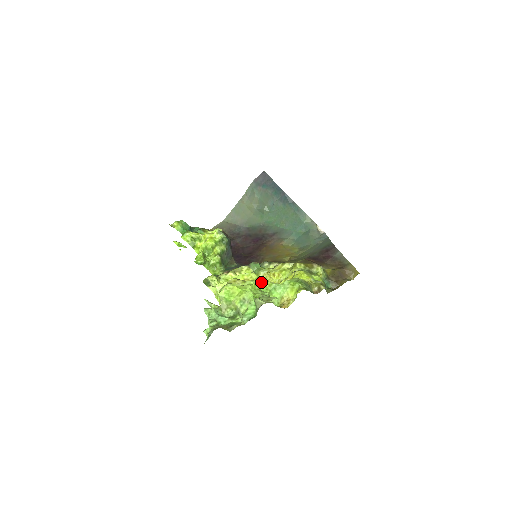
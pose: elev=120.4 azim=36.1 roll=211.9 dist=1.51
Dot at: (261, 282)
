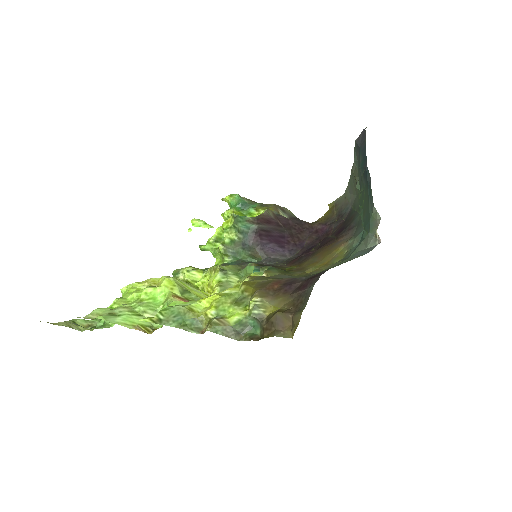
Dot at: (167, 292)
